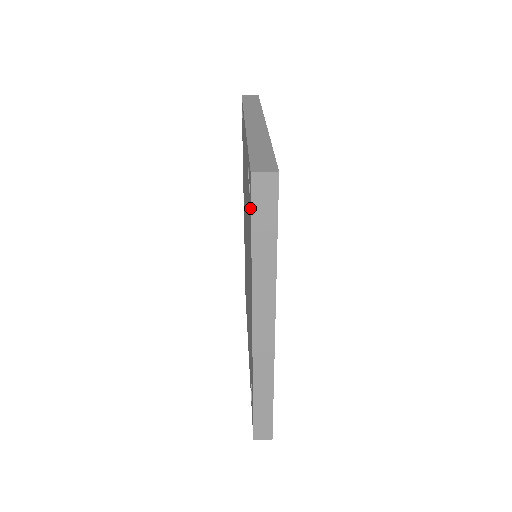
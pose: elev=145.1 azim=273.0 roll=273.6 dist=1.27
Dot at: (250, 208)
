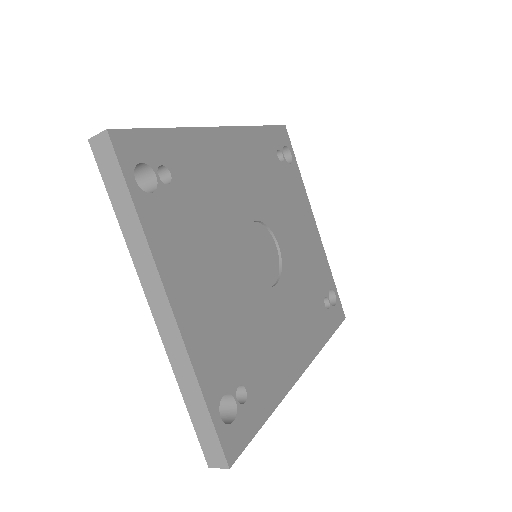
Dot at: occluded
